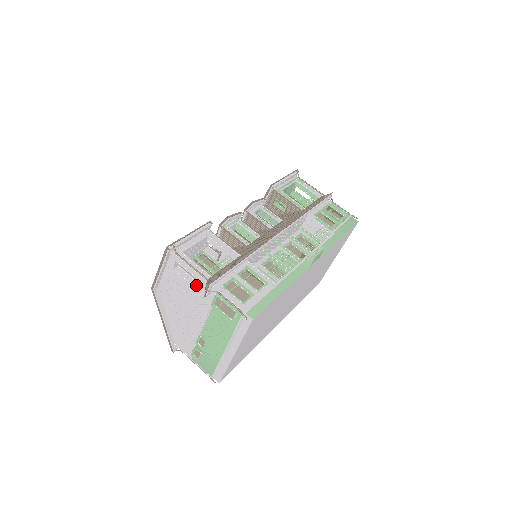
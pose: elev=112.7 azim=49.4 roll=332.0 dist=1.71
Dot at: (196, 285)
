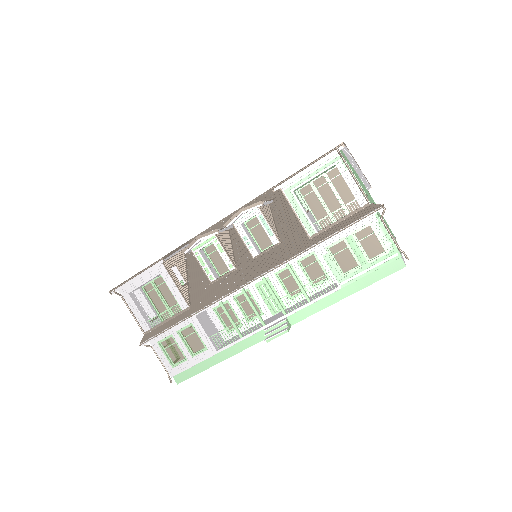
Dot at: (149, 317)
